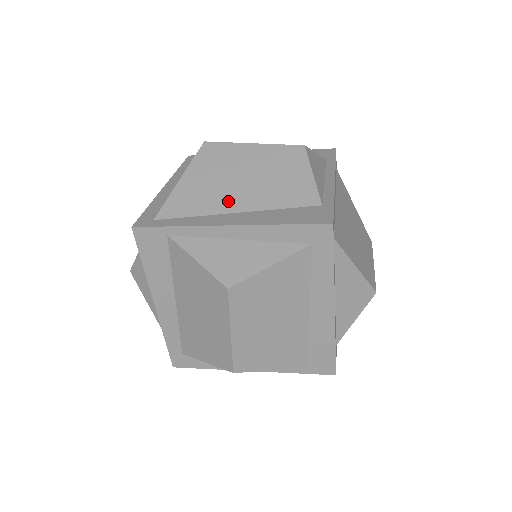
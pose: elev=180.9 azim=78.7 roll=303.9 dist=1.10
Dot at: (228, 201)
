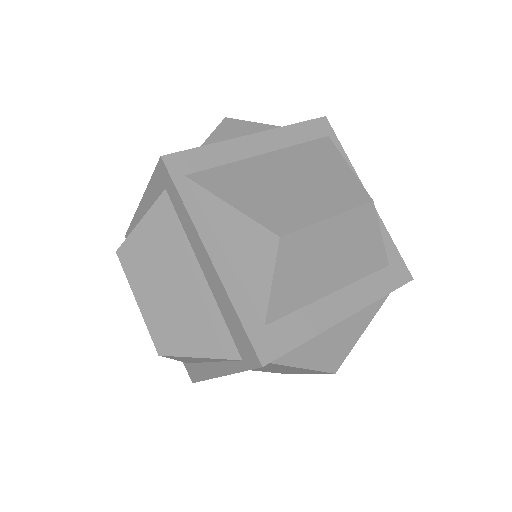
Dot at: occluded
